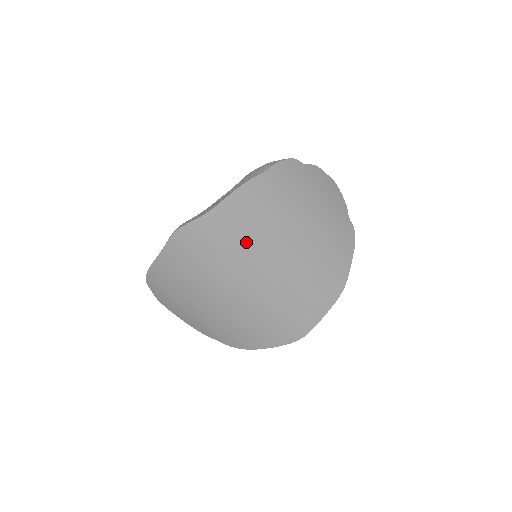
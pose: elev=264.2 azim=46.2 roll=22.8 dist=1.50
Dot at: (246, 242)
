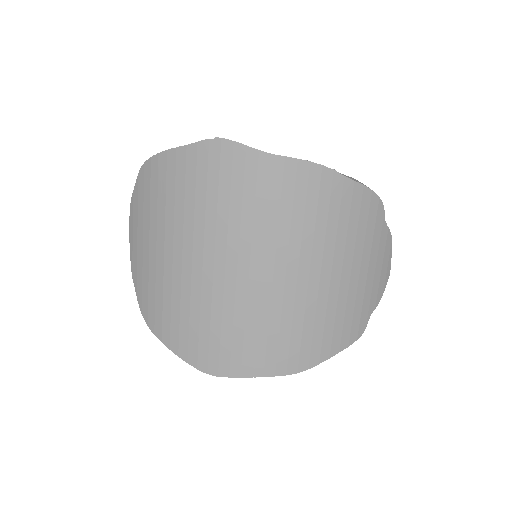
Dot at: (267, 220)
